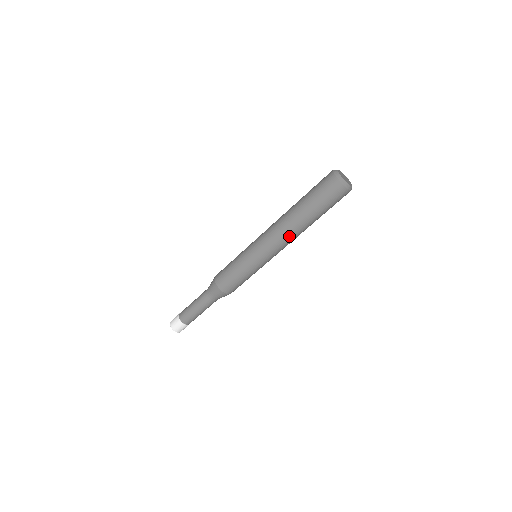
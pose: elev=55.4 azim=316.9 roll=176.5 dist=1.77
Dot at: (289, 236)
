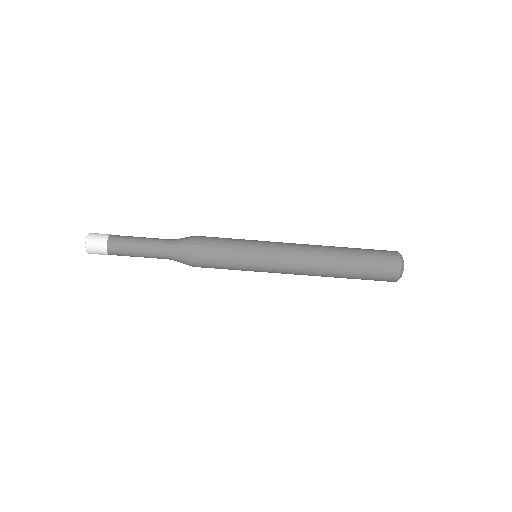
Dot at: (310, 275)
